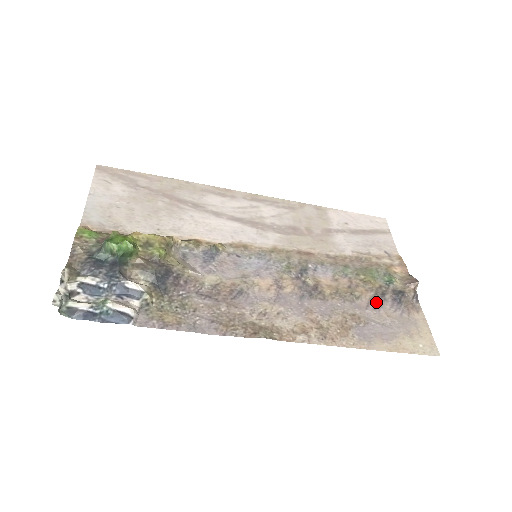
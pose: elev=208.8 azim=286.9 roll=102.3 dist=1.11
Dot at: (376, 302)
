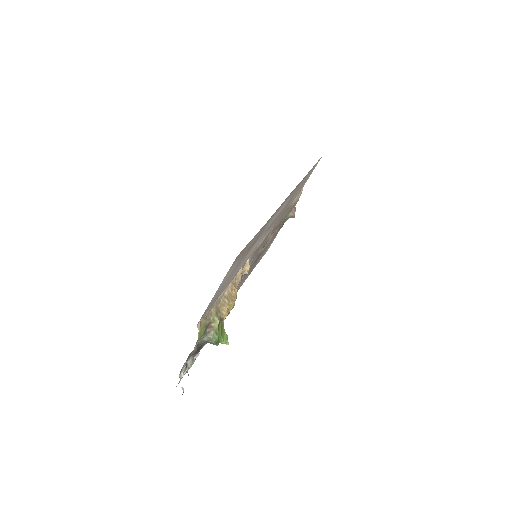
Dot at: occluded
